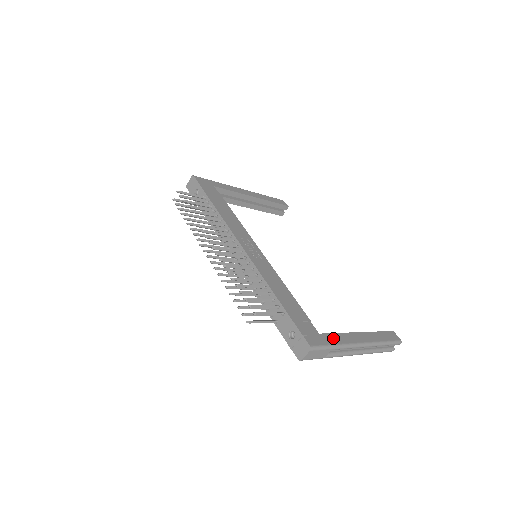
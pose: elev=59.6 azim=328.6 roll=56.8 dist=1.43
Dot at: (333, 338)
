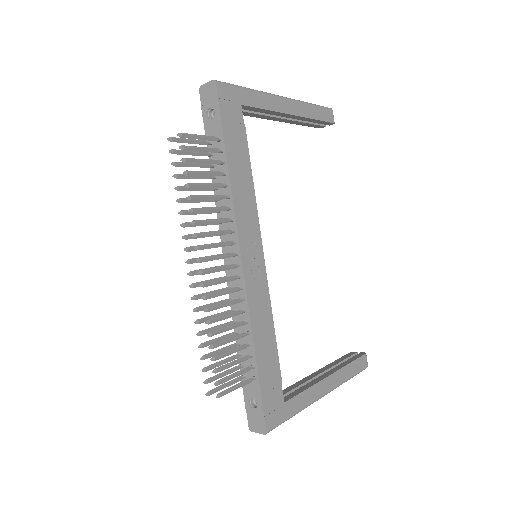
Dot at: (297, 402)
